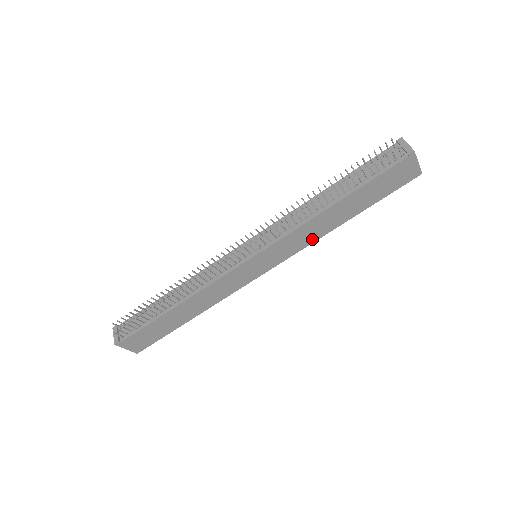
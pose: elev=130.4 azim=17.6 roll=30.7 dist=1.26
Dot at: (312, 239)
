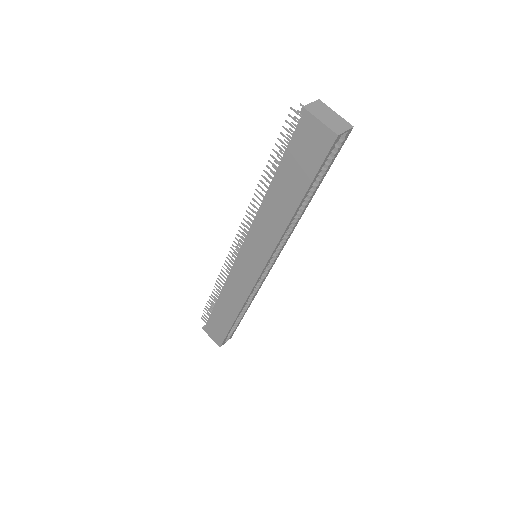
Dot at: (277, 234)
